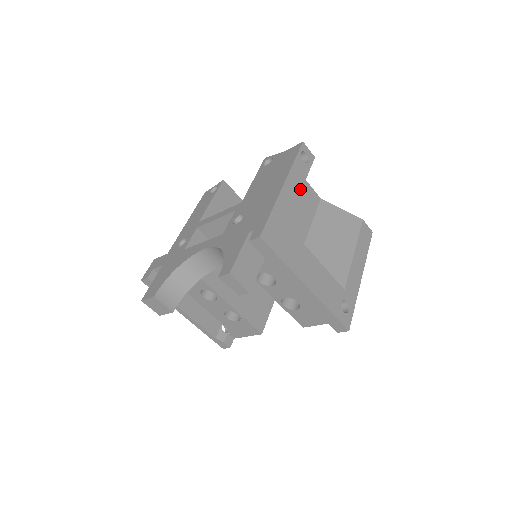
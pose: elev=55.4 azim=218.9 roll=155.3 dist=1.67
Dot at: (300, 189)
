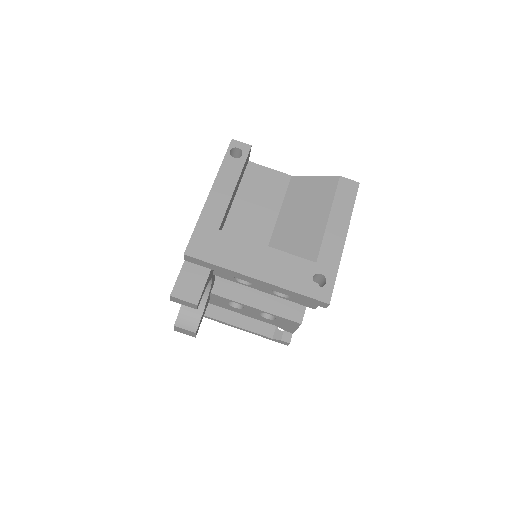
Dot at: (233, 187)
